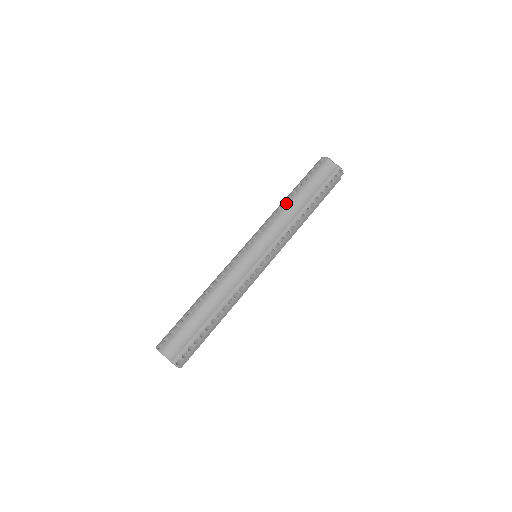
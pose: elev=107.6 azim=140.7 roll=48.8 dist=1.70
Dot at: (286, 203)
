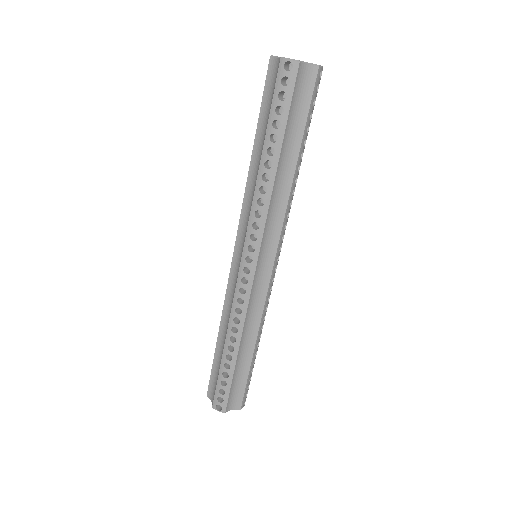
Dot at: (264, 173)
